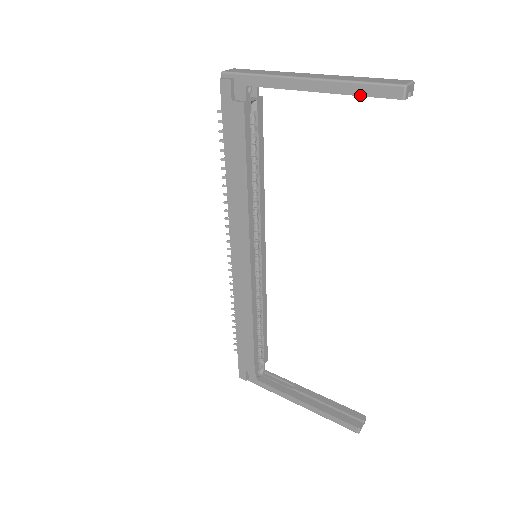
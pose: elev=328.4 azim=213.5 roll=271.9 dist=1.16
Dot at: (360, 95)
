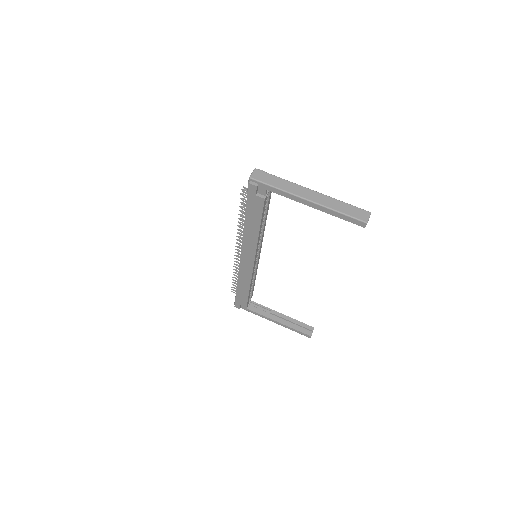
Dot at: (341, 218)
